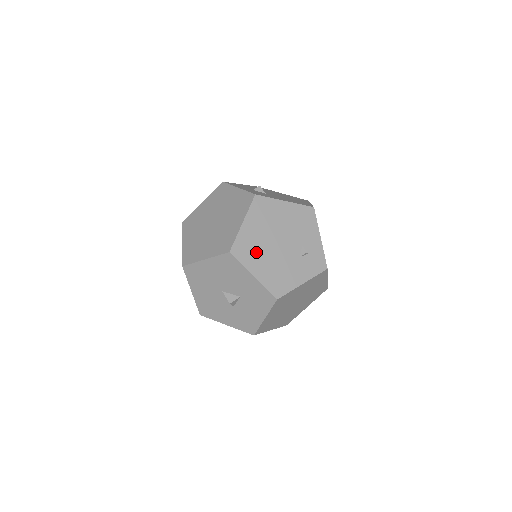
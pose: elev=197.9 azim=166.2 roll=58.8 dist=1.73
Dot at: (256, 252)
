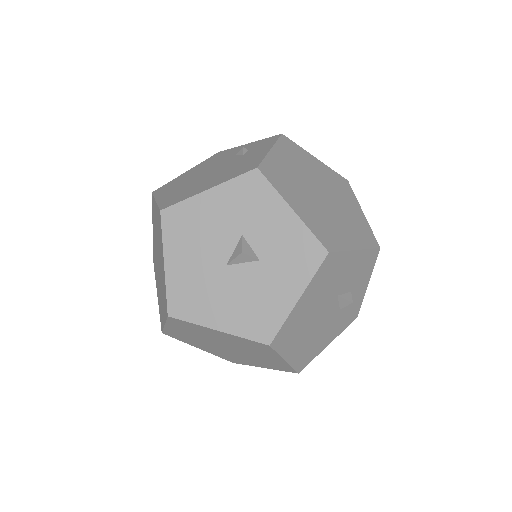
Dot at: (191, 189)
